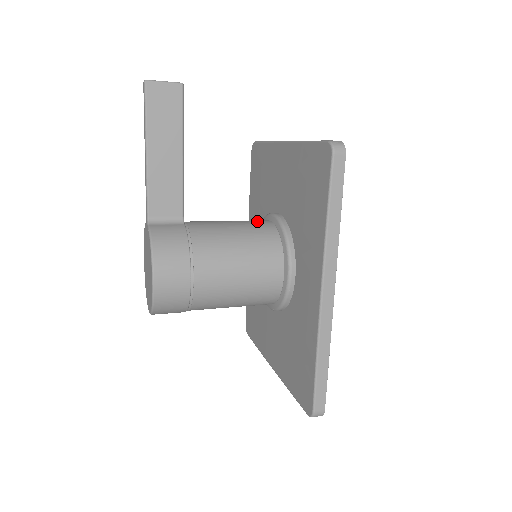
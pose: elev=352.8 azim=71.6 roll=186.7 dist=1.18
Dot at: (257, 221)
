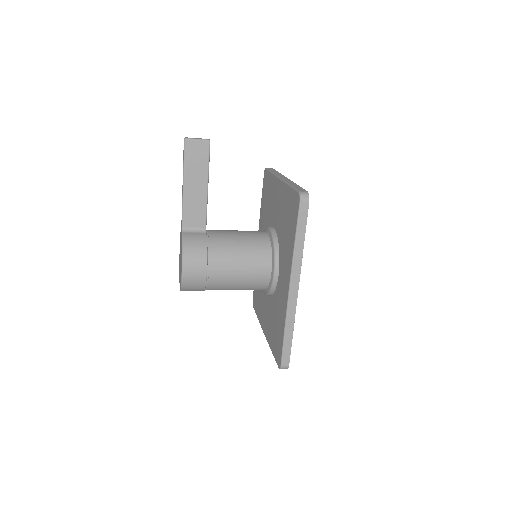
Dot at: (258, 232)
